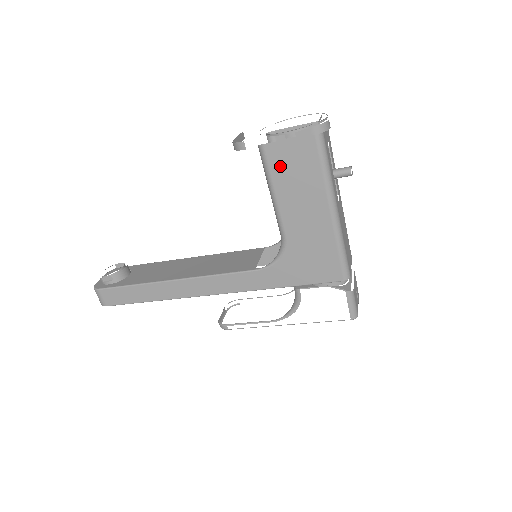
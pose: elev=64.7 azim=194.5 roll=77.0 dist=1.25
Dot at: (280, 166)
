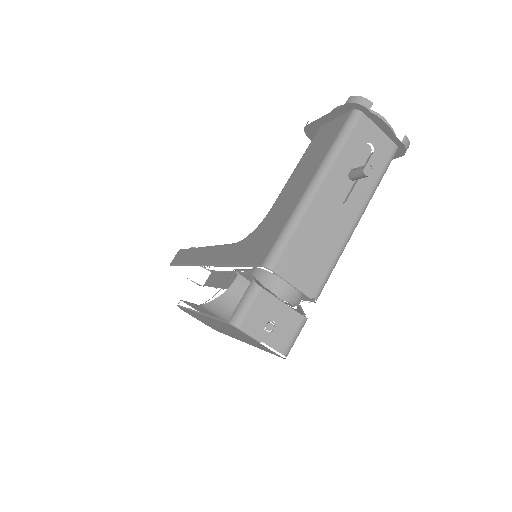
Dot at: (316, 142)
